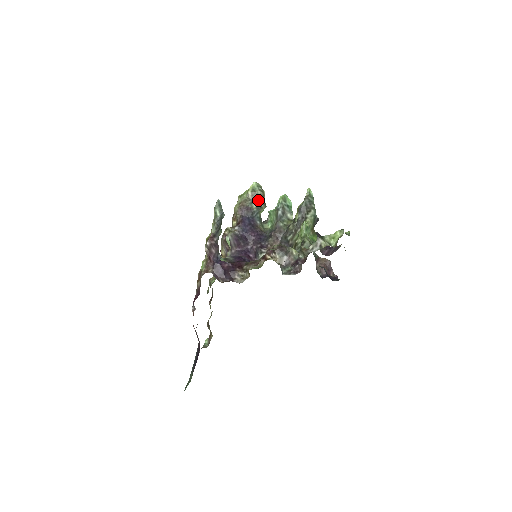
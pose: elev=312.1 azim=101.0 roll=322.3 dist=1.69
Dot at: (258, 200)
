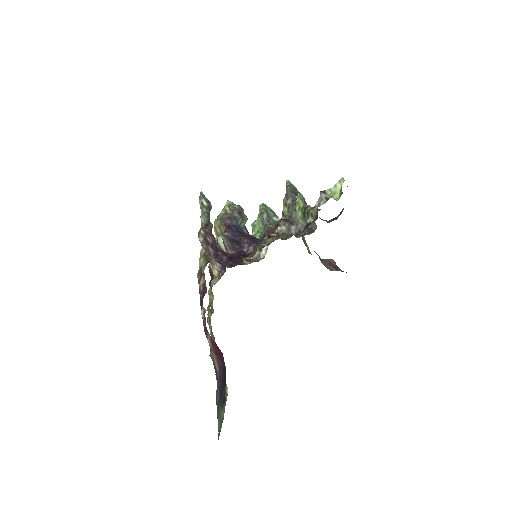
Dot at: (238, 211)
